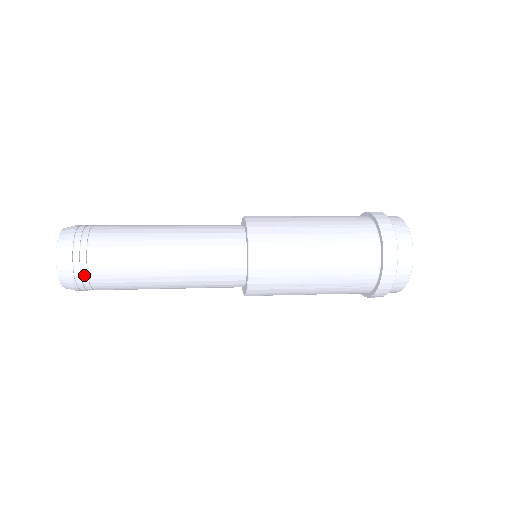
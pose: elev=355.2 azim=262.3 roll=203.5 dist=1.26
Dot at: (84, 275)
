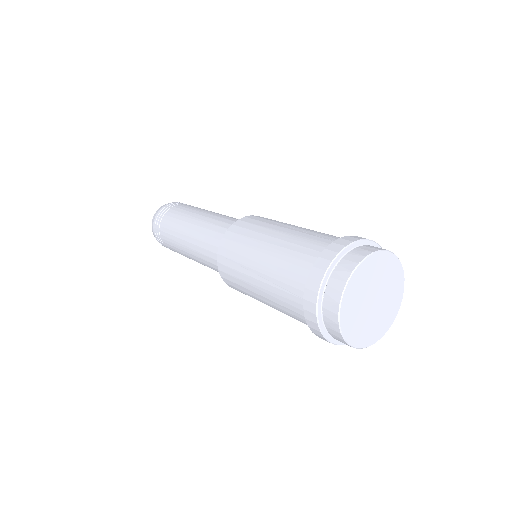
Dot at: (159, 222)
